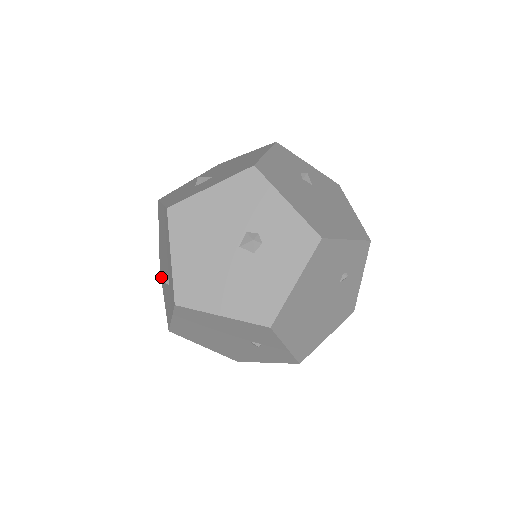
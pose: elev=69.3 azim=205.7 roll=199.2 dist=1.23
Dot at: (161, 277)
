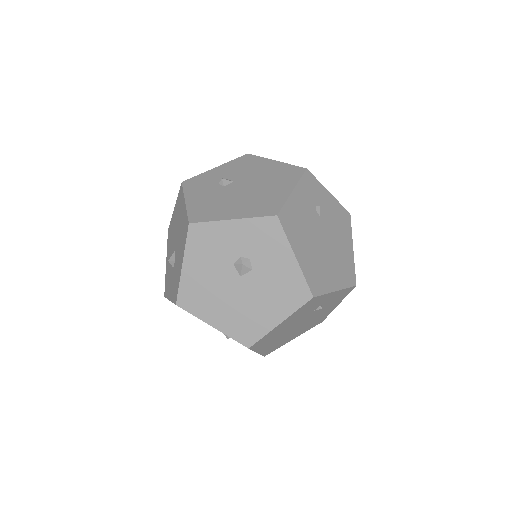
Dot at: occluded
